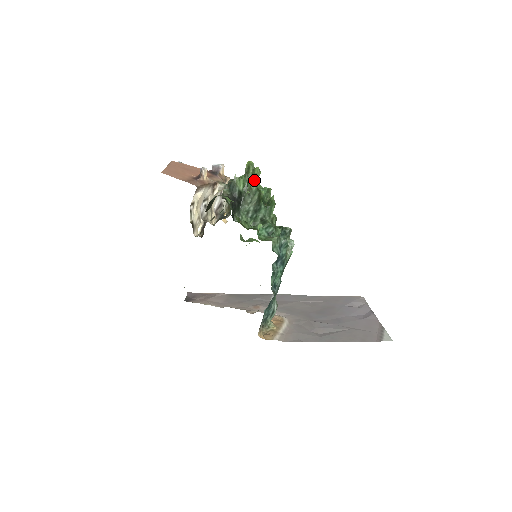
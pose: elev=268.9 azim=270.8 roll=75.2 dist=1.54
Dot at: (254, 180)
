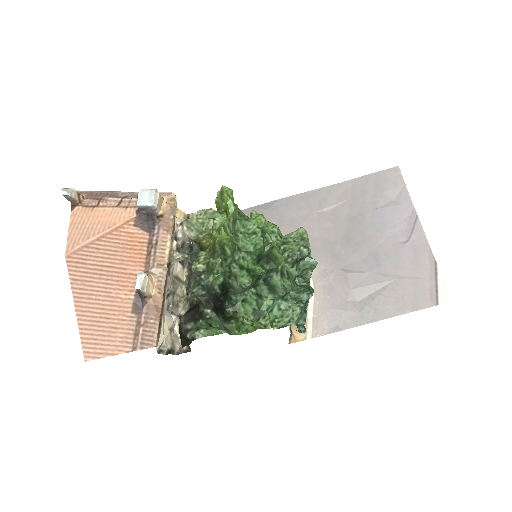
Dot at: (232, 230)
